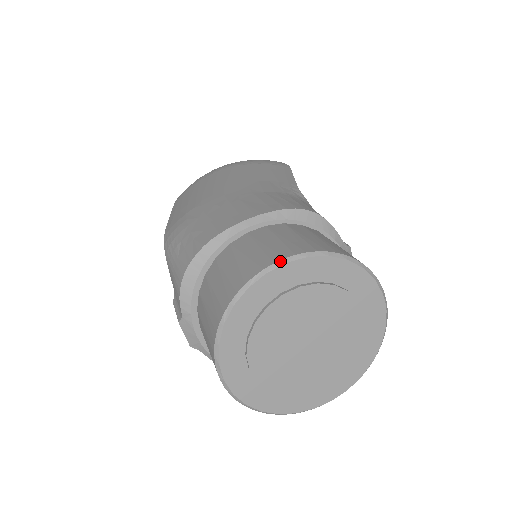
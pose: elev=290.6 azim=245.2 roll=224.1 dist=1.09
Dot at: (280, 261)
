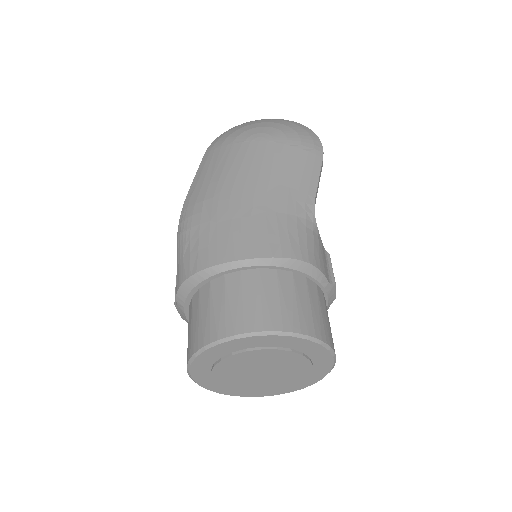
Dot at: (249, 333)
